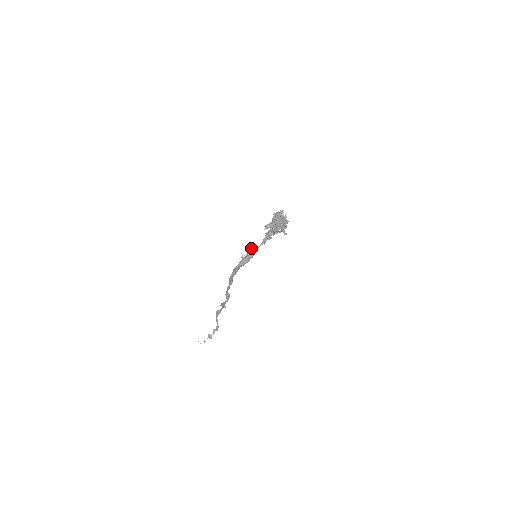
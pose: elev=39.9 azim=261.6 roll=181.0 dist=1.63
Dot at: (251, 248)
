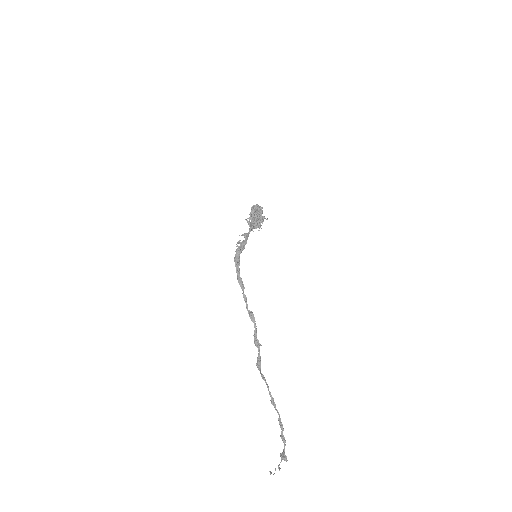
Dot at: occluded
